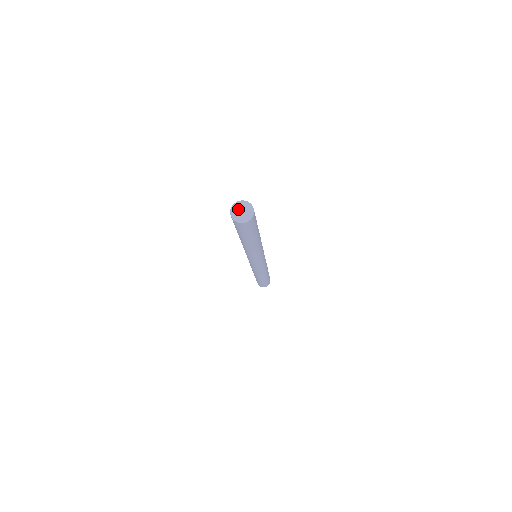
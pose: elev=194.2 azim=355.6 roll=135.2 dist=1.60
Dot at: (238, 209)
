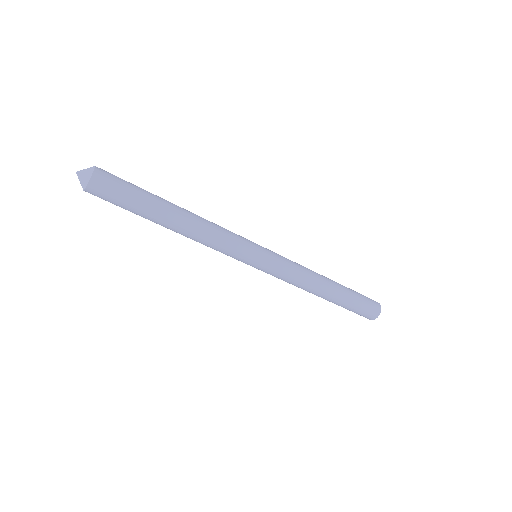
Dot at: occluded
